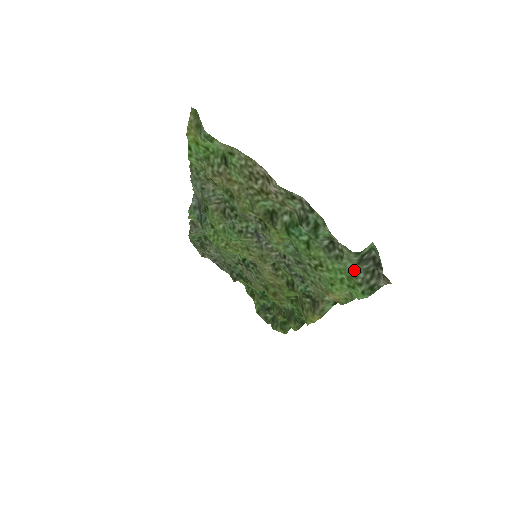
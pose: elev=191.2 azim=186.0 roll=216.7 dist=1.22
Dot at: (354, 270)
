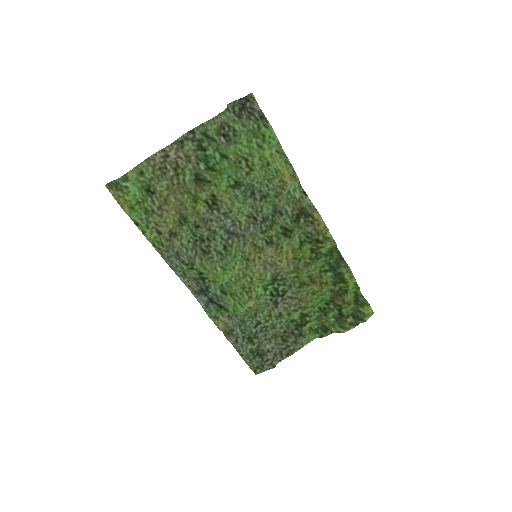
Dot at: (246, 126)
